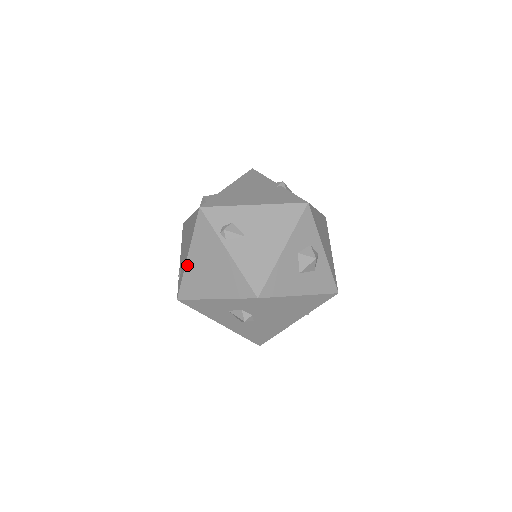
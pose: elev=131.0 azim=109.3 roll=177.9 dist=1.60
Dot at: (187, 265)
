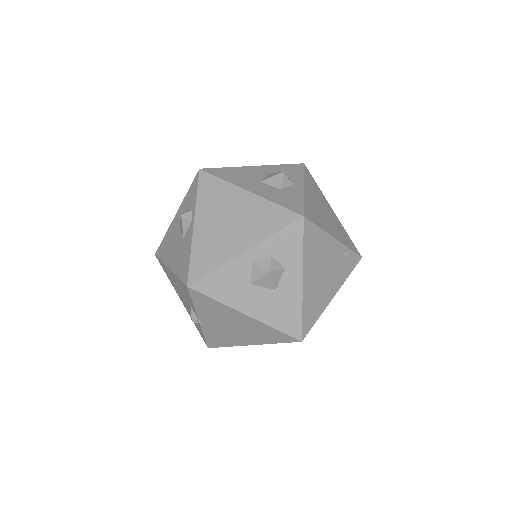
Dot at: occluded
